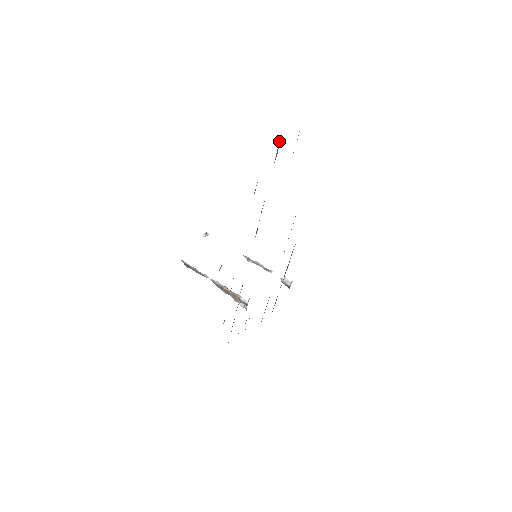
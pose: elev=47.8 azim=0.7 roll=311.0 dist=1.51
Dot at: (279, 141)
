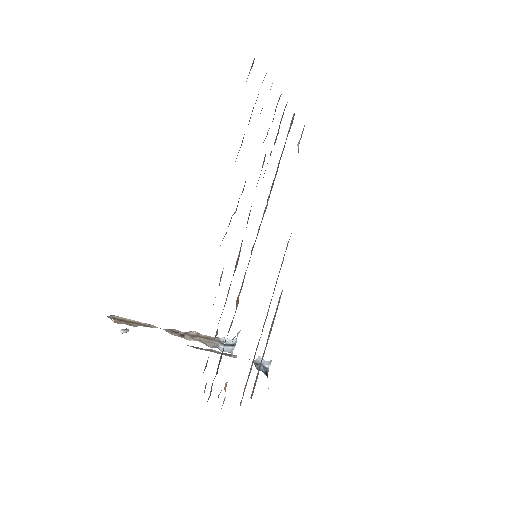
Dot at: occluded
